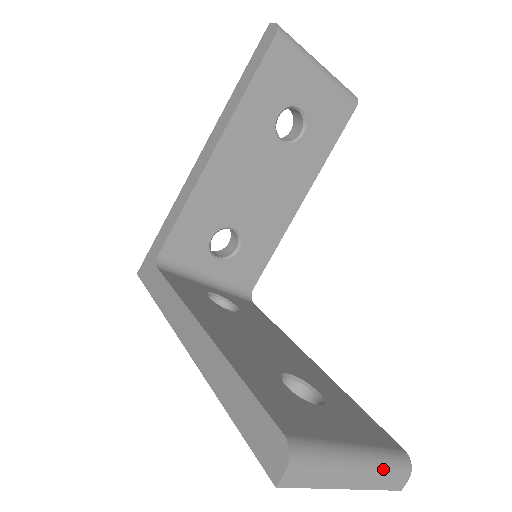
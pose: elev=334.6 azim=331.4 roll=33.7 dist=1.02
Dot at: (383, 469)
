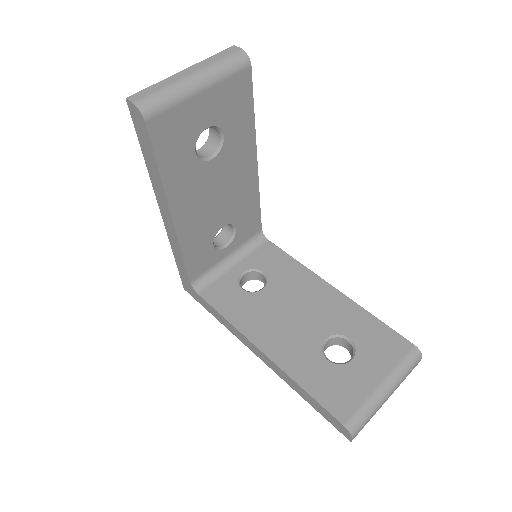
Dot at: (403, 376)
